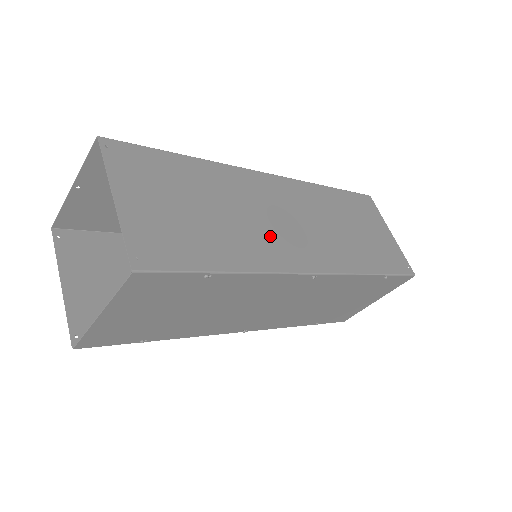
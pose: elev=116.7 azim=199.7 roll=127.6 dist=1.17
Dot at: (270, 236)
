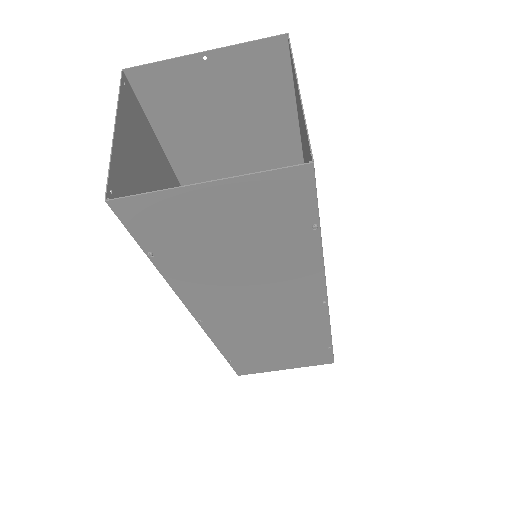
Dot at: occluded
